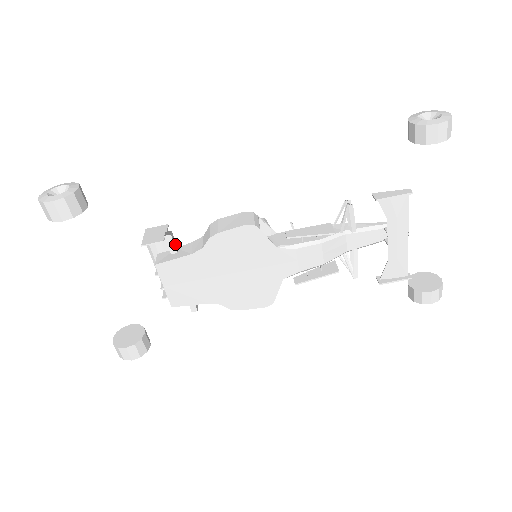
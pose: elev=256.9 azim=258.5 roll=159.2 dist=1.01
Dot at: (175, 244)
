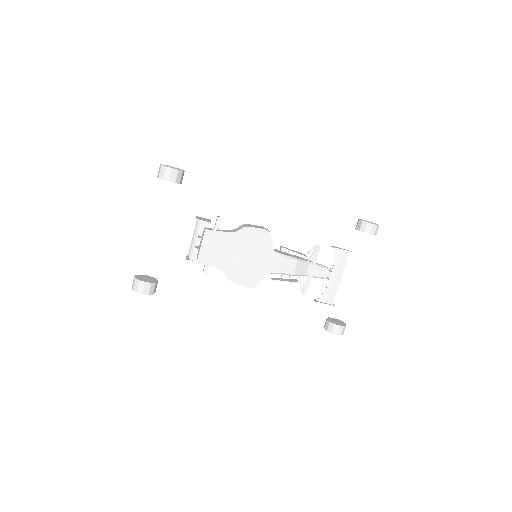
Dot at: occluded
